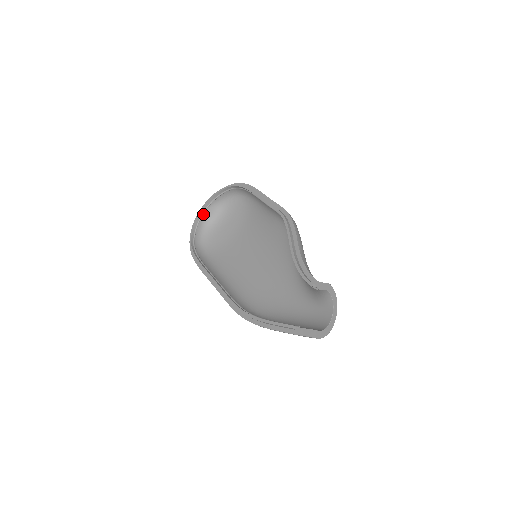
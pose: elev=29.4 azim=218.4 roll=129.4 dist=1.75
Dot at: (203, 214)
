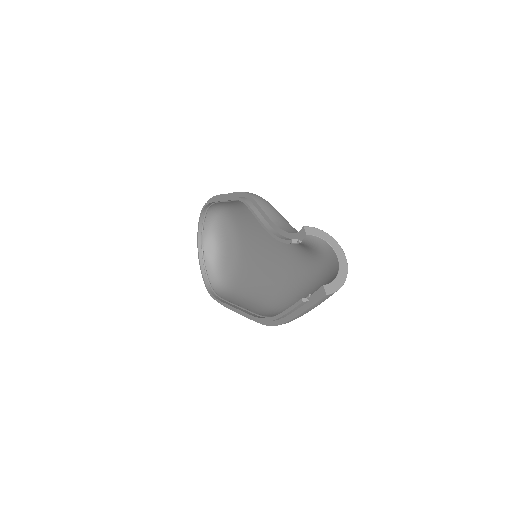
Dot at: (203, 255)
